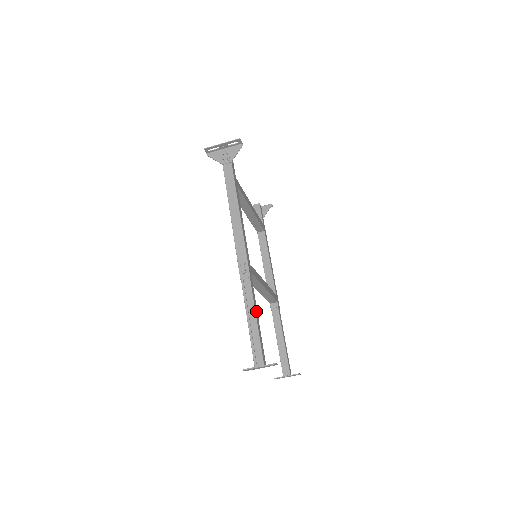
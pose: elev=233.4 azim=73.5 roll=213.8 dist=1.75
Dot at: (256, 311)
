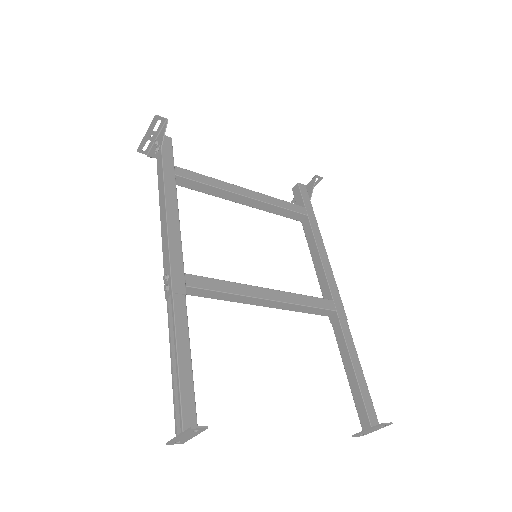
Dot at: (183, 342)
